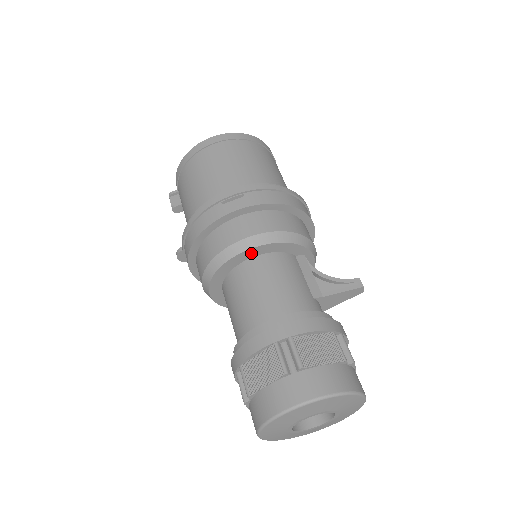
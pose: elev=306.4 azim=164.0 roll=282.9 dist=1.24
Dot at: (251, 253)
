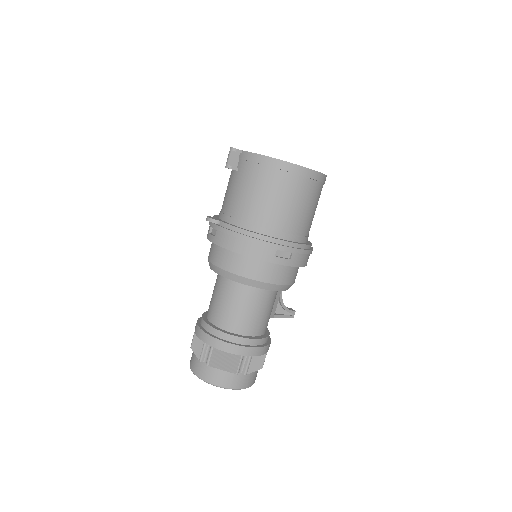
Dot at: occluded
